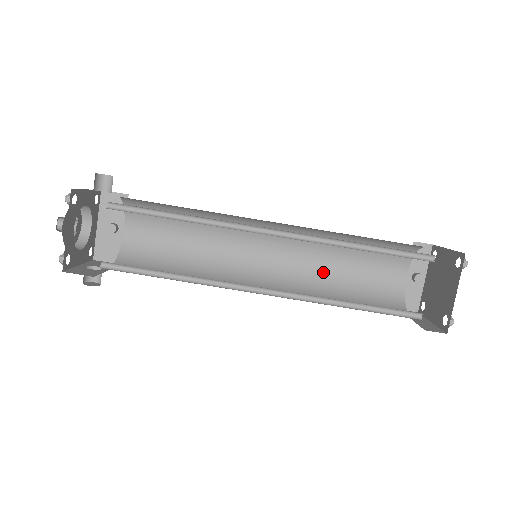
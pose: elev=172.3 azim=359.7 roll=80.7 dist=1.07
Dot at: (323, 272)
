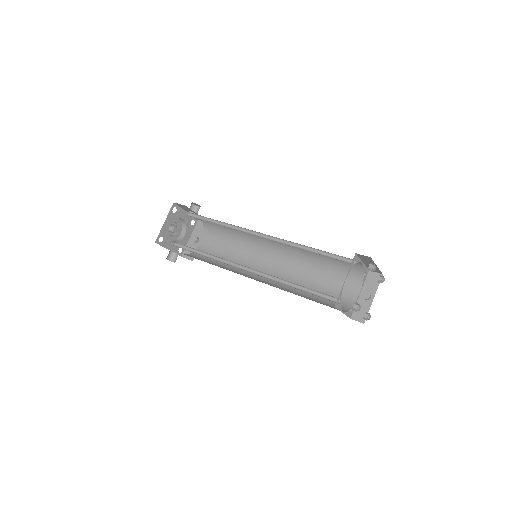
Dot at: (302, 282)
